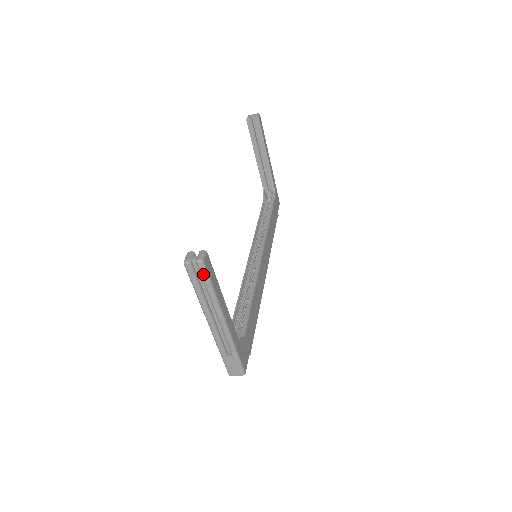
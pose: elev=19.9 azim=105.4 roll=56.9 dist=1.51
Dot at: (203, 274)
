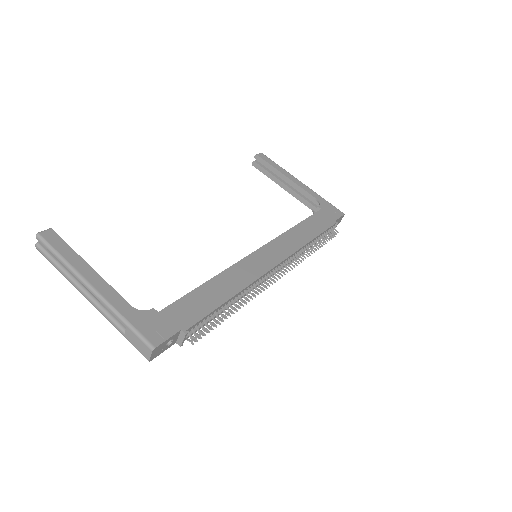
Dot at: (45, 246)
